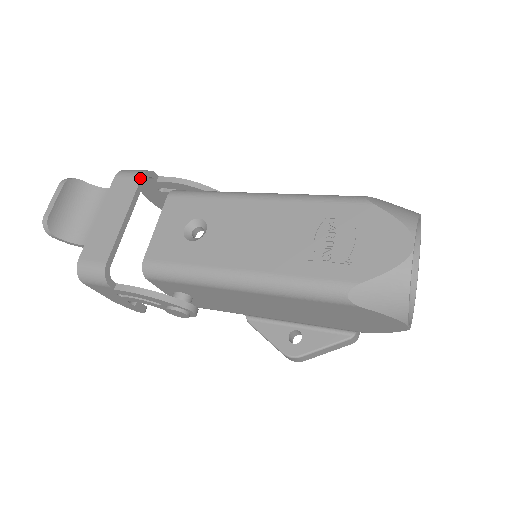
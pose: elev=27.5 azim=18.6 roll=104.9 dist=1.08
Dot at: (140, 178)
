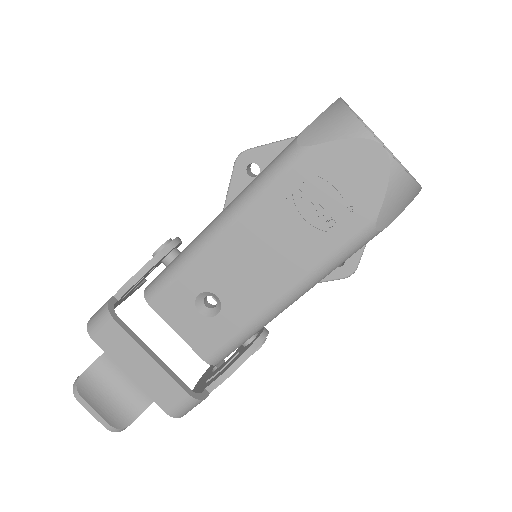
Dot at: (114, 321)
